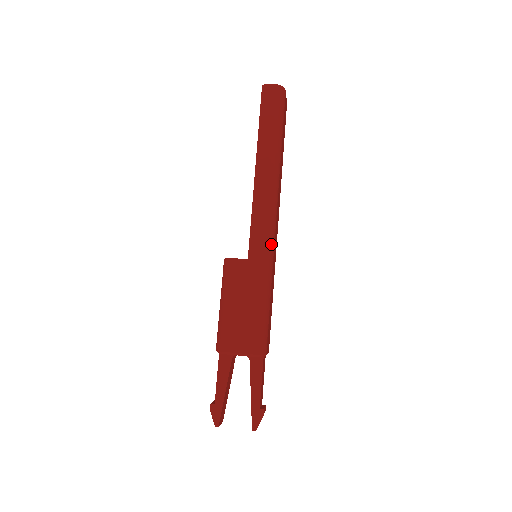
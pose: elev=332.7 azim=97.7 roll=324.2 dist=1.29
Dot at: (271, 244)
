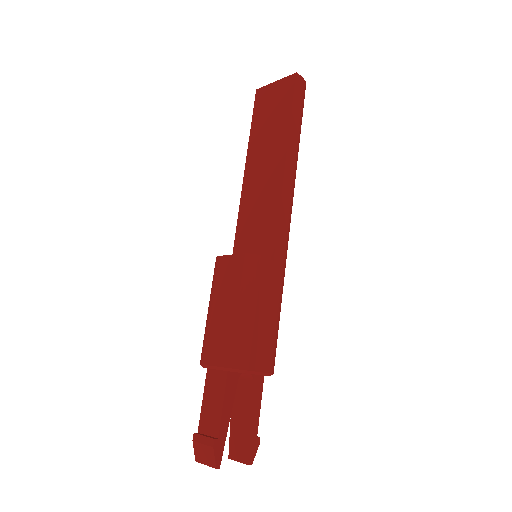
Dot at: (287, 249)
